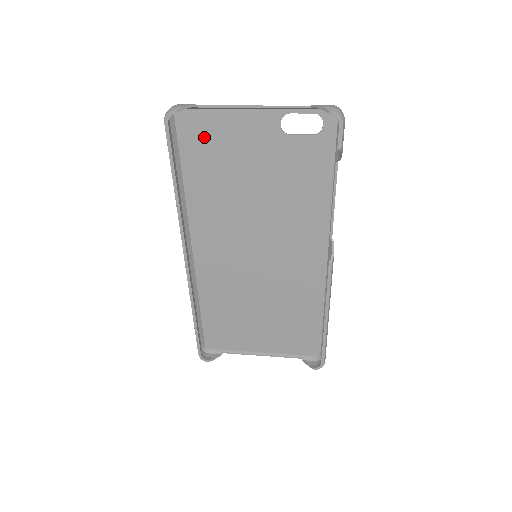
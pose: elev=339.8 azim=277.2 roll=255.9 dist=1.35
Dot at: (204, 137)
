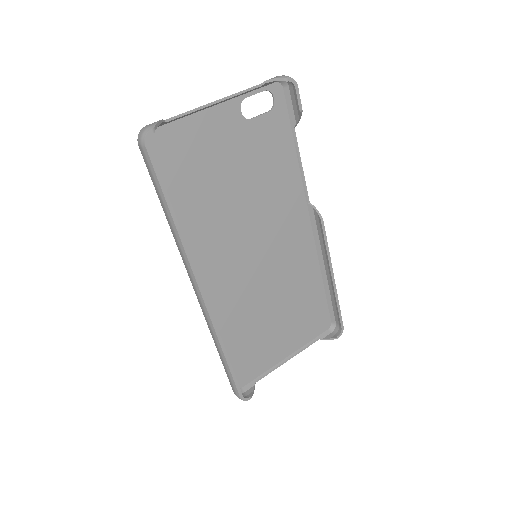
Dot at: (177, 153)
